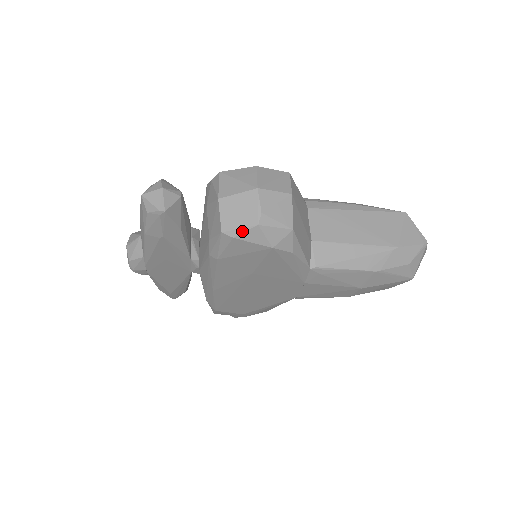
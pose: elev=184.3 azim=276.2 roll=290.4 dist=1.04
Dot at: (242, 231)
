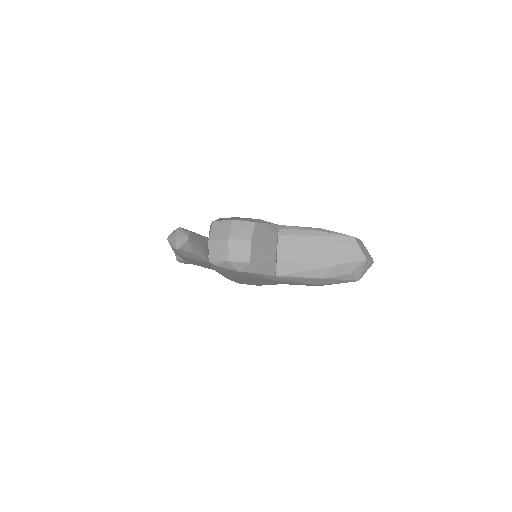
Dot at: (219, 263)
